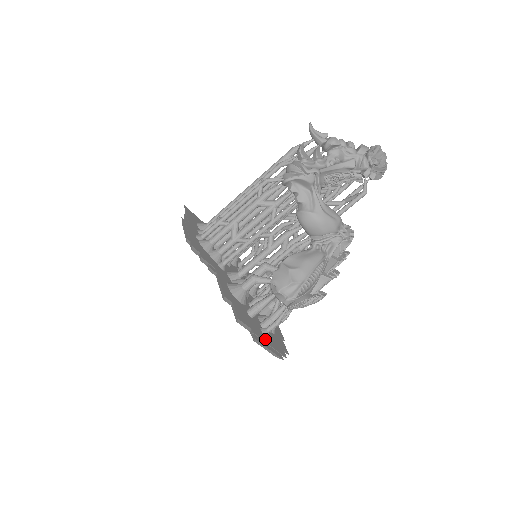
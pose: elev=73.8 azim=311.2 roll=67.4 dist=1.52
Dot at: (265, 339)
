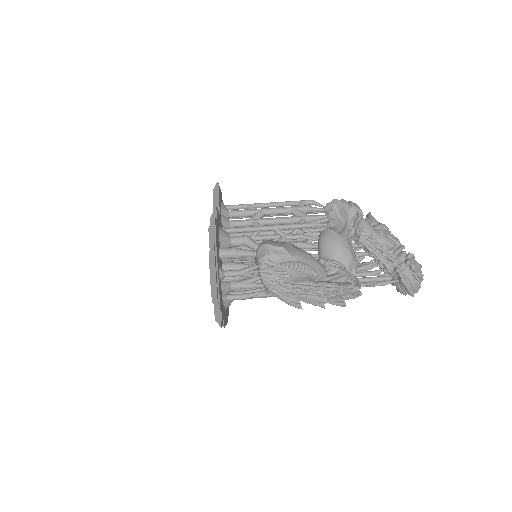
Dot at: (218, 268)
